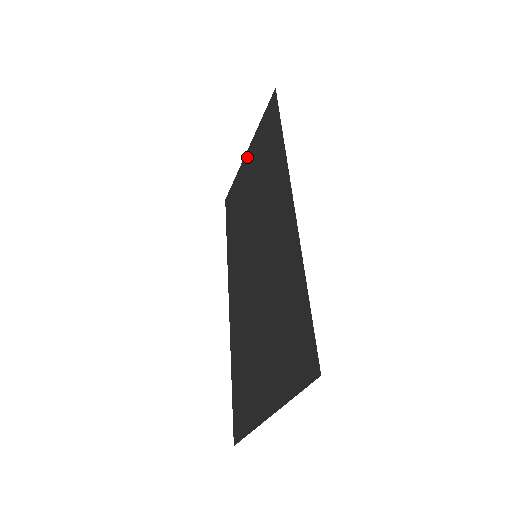
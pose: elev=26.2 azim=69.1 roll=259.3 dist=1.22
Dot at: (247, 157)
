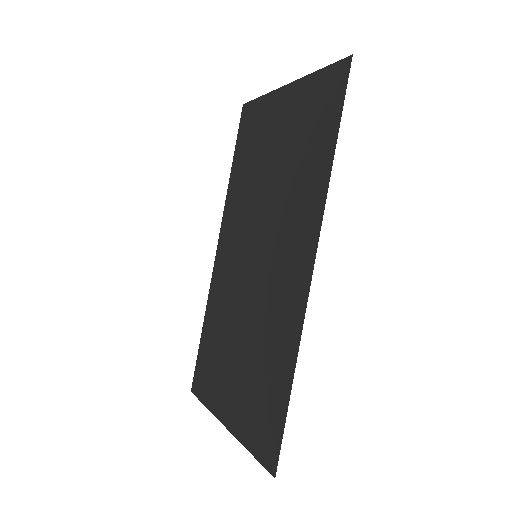
Dot at: (284, 96)
